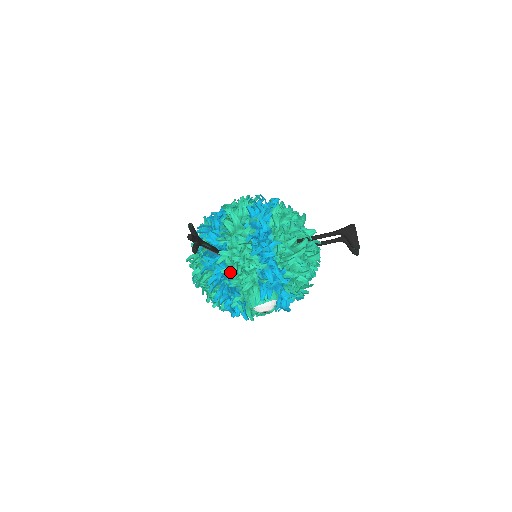
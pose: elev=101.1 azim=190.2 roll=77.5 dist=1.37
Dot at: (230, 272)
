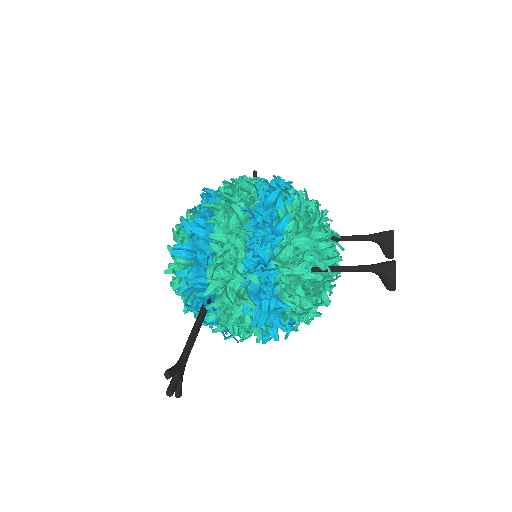
Dot at: (224, 329)
